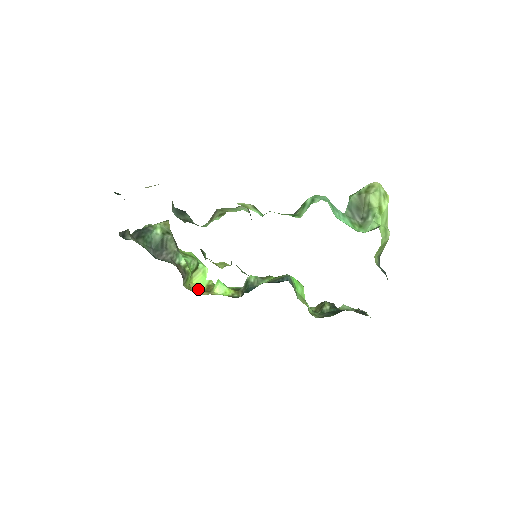
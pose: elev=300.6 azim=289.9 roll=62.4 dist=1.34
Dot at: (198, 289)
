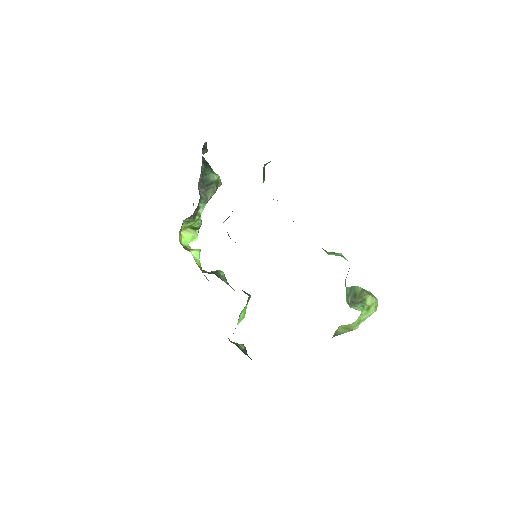
Dot at: (180, 239)
